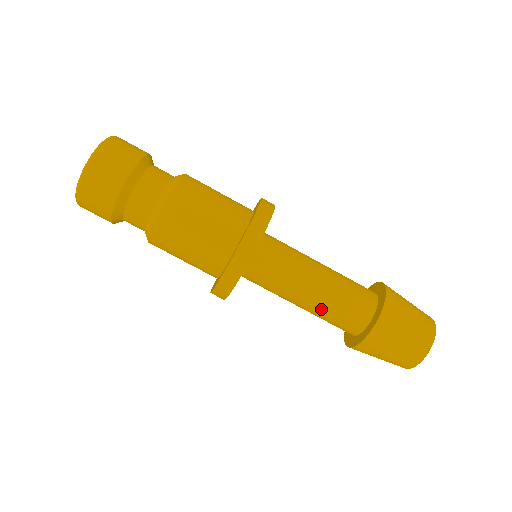
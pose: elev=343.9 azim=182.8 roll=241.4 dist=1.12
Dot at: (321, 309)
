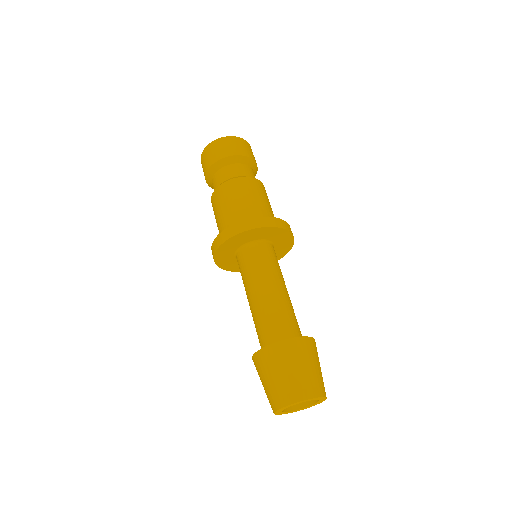
Dot at: (274, 304)
